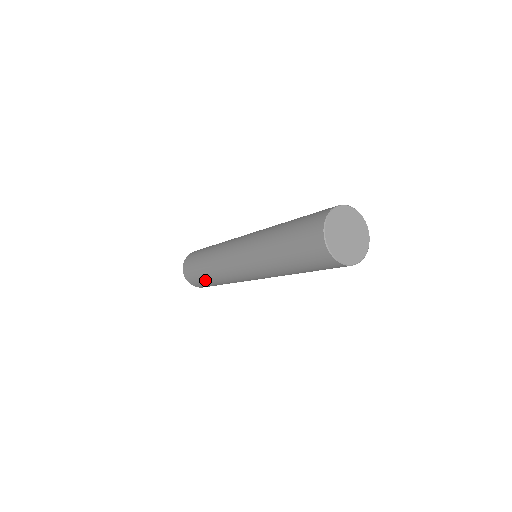
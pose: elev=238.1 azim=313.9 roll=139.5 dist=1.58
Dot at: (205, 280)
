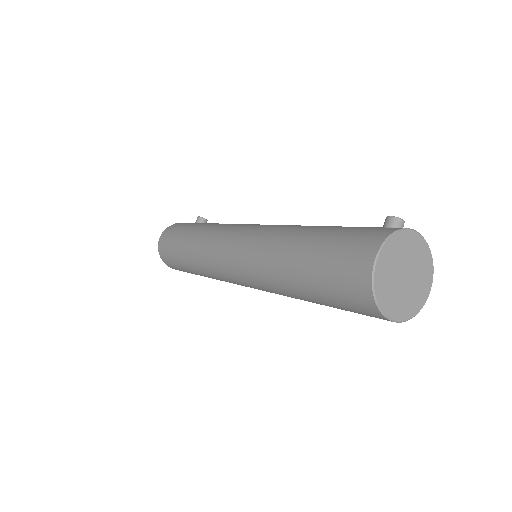
Dot at: (190, 272)
